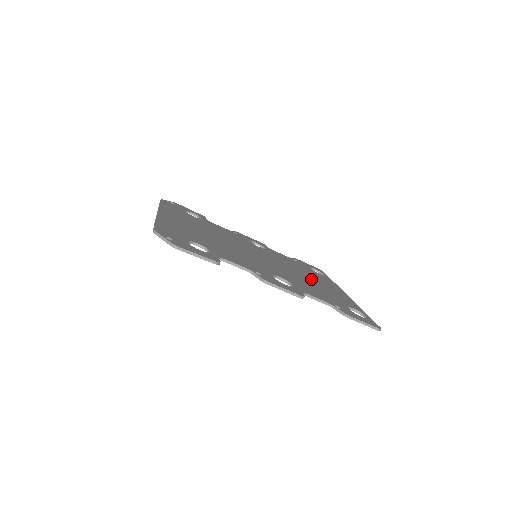
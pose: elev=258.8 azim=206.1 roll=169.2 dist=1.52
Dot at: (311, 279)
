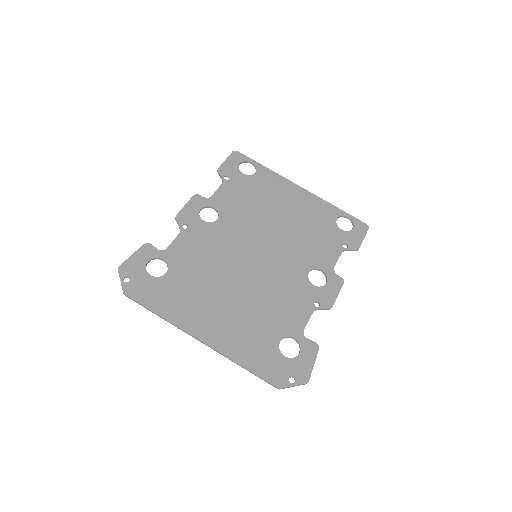
Dot at: (285, 214)
